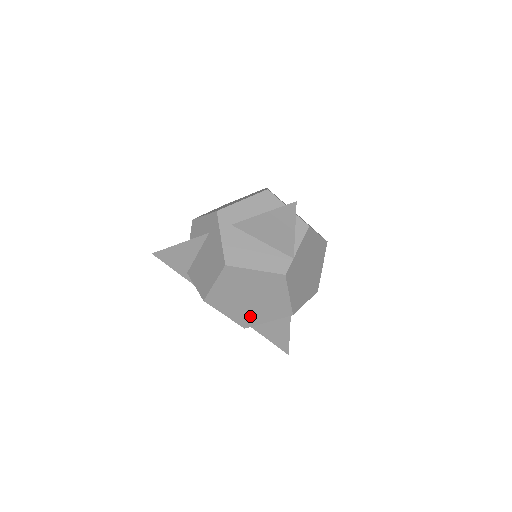
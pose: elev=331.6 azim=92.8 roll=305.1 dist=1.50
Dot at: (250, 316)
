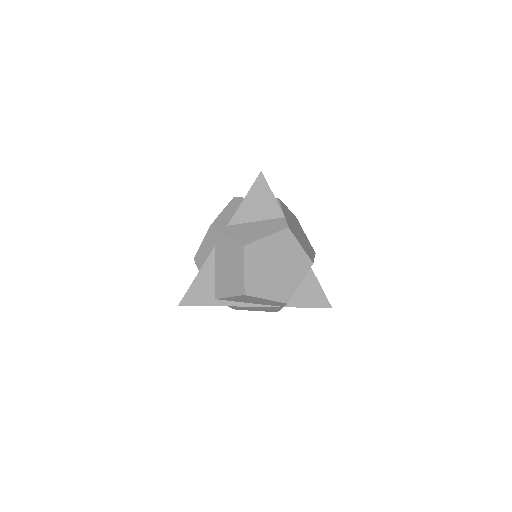
Dot at: (285, 287)
